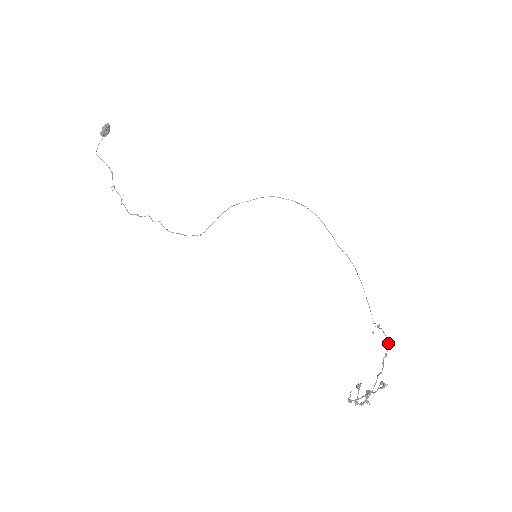
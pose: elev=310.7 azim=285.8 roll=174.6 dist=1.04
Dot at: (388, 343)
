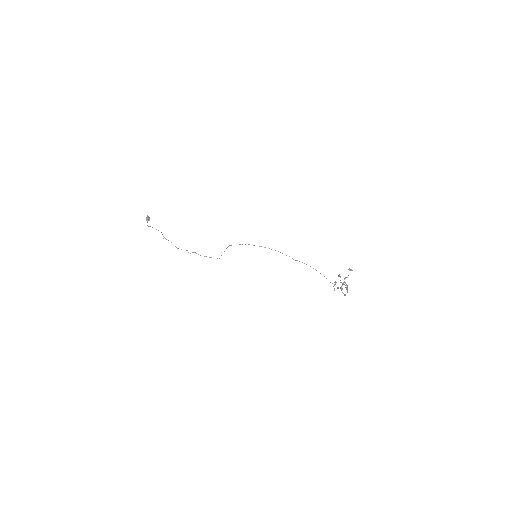
Dot at: occluded
